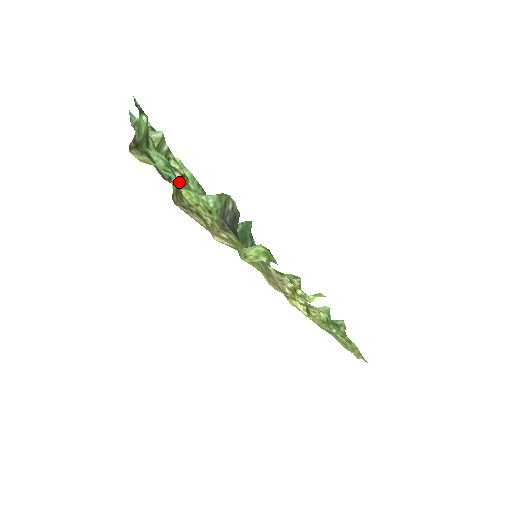
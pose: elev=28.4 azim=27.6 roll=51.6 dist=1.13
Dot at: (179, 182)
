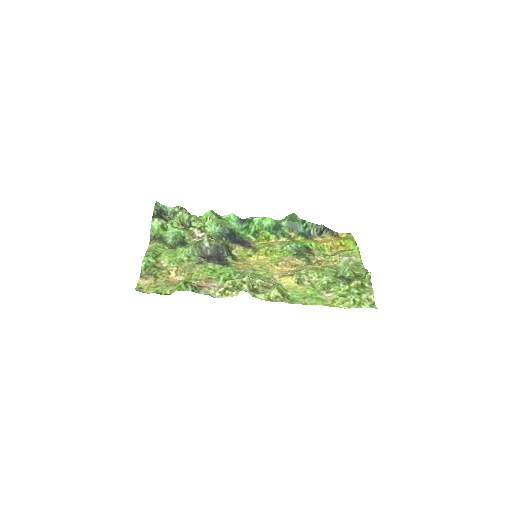
Dot at: (197, 233)
